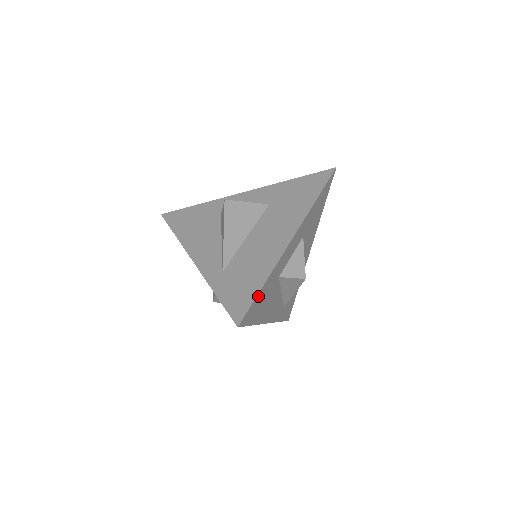
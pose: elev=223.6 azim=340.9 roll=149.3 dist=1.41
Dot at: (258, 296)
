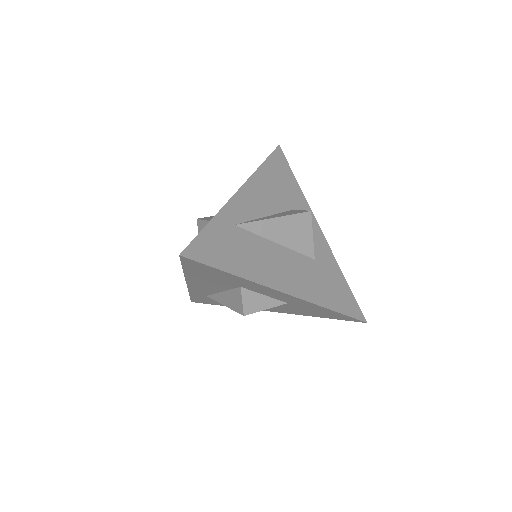
Dot at: (217, 270)
